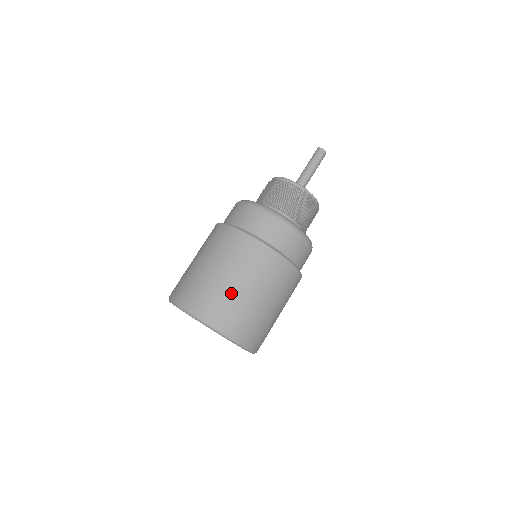
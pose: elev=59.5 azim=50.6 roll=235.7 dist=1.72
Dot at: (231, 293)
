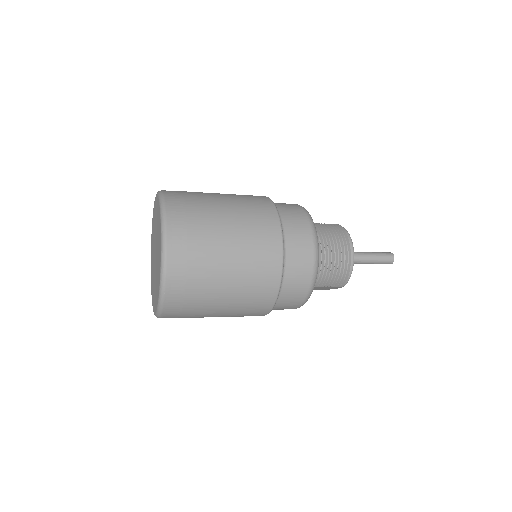
Dot at: (211, 218)
